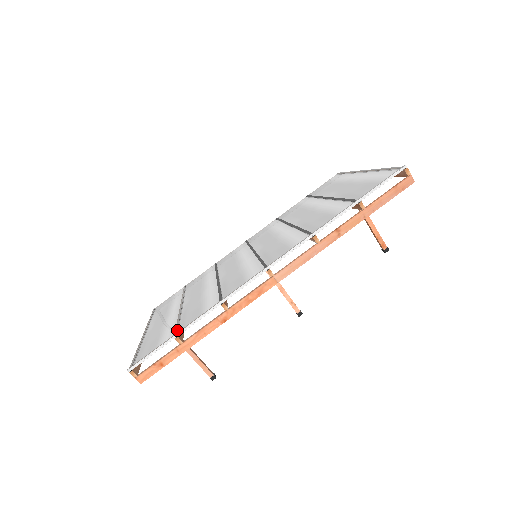
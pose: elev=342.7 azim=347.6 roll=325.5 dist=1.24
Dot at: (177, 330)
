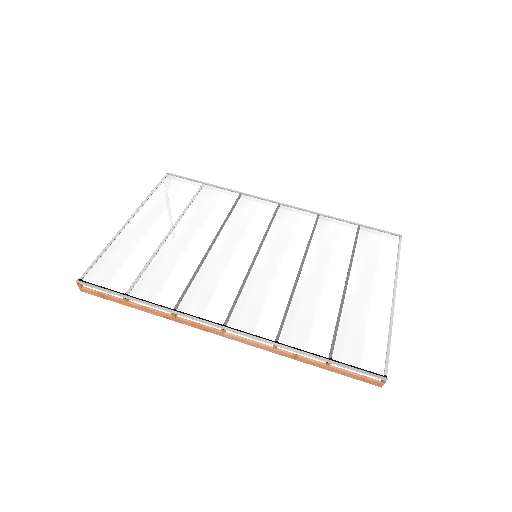
Dot at: (133, 287)
